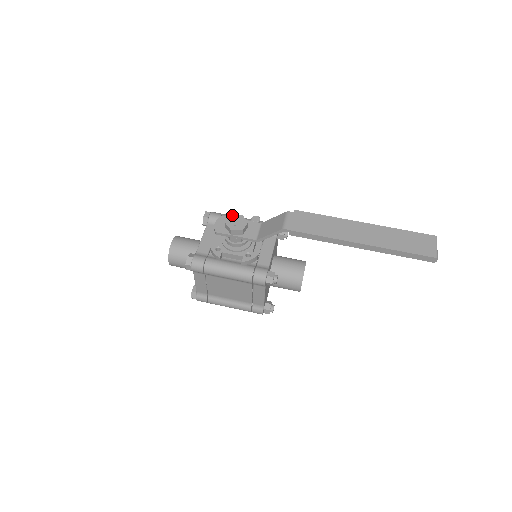
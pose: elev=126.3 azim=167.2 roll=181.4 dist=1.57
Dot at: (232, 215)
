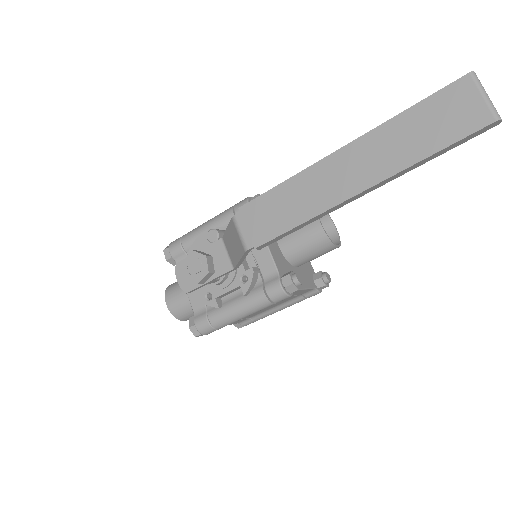
Dot at: (183, 260)
